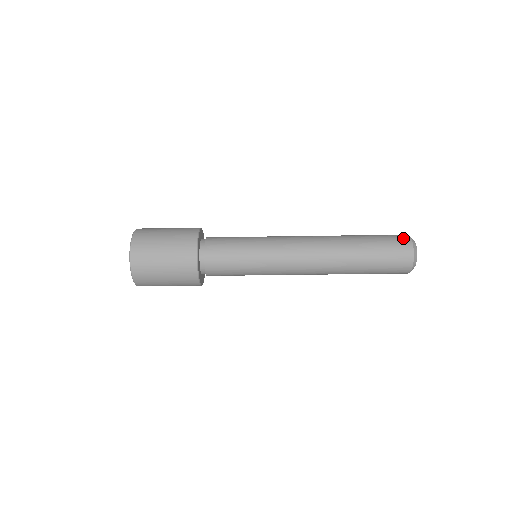
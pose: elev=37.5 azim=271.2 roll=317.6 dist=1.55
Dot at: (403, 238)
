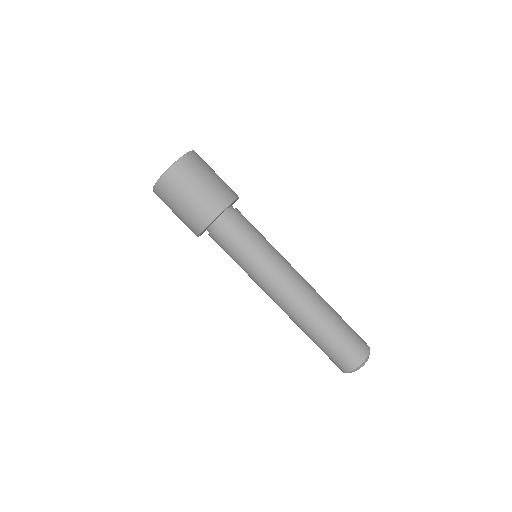
Dot at: (365, 343)
